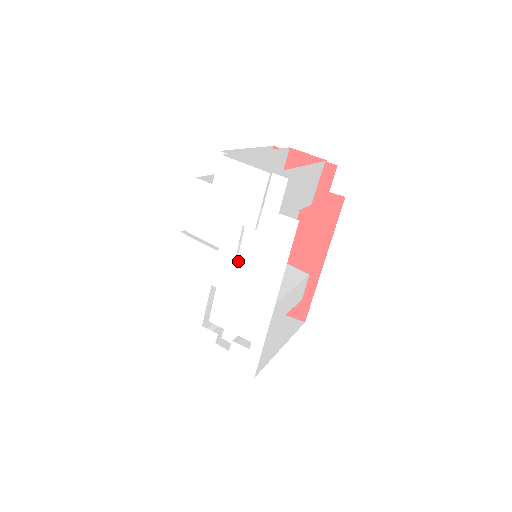
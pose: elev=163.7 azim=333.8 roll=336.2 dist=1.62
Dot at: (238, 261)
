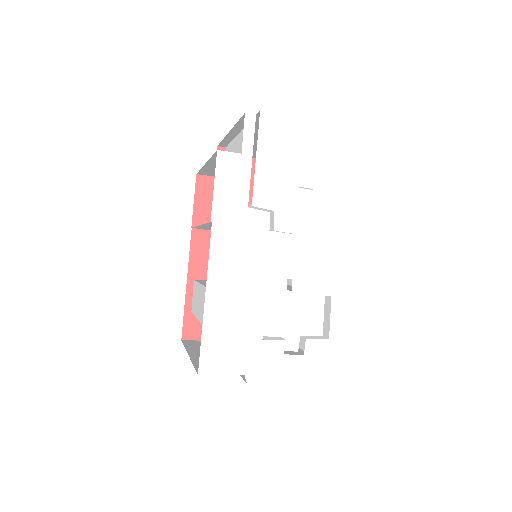
Dot at: (296, 234)
